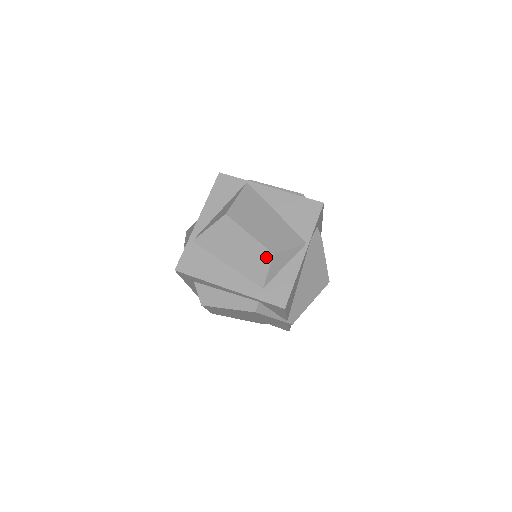
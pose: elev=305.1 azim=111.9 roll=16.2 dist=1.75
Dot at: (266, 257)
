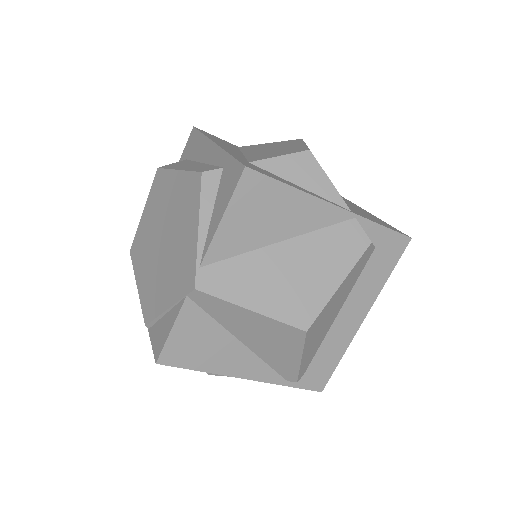
Dot at: (297, 150)
